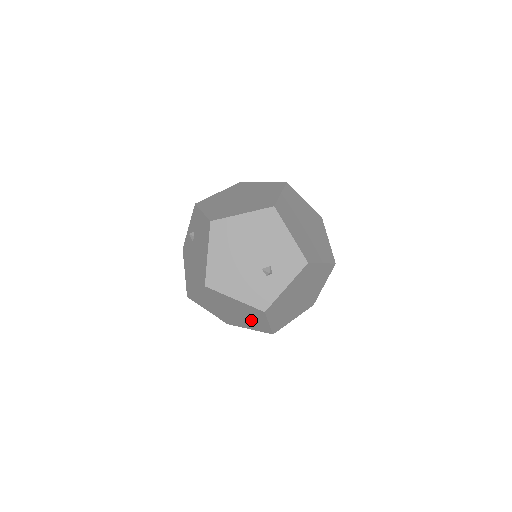
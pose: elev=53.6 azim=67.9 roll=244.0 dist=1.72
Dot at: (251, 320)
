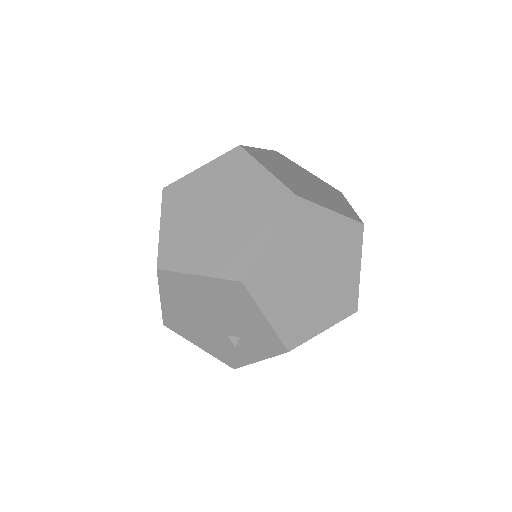
Dot at: occluded
